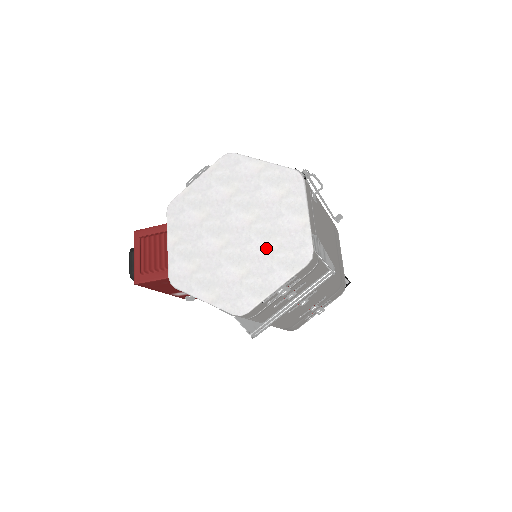
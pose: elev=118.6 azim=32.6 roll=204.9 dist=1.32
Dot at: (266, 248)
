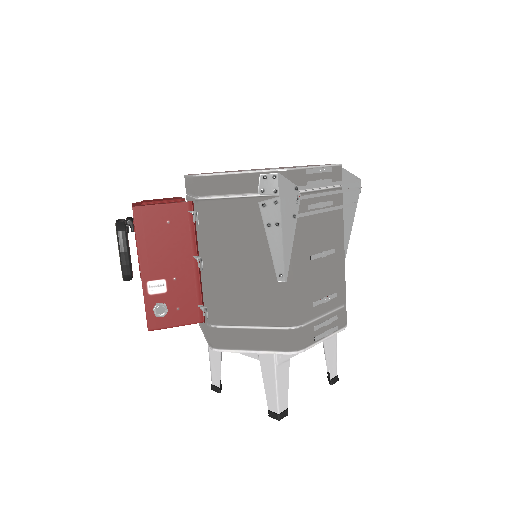
Dot at: occluded
